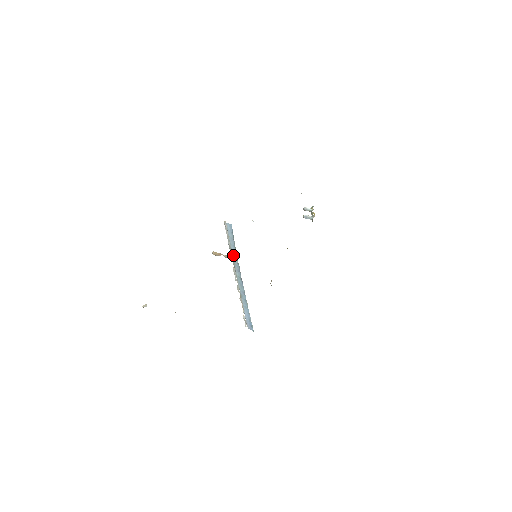
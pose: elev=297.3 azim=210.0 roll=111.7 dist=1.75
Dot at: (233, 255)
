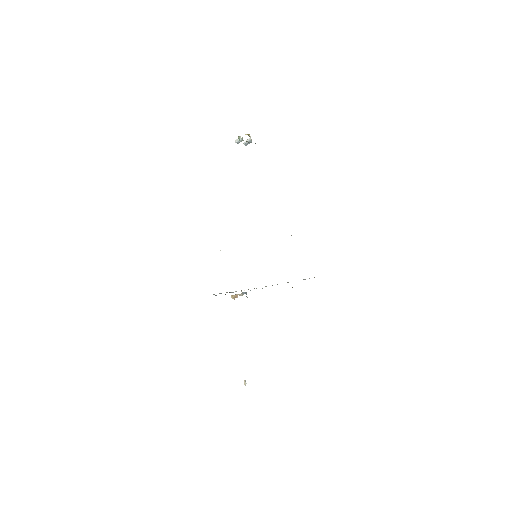
Dot at: (243, 292)
